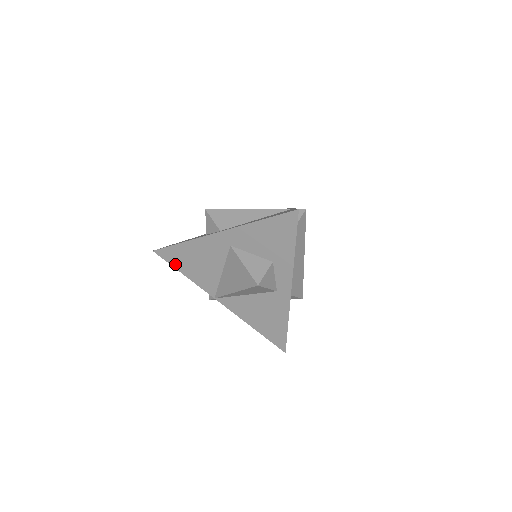
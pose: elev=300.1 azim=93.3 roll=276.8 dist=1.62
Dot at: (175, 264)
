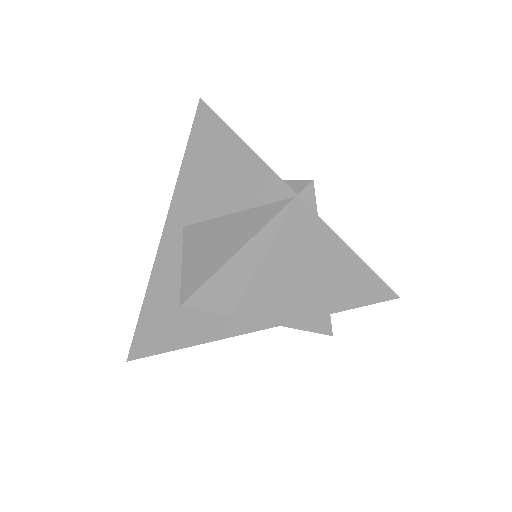
Dot at: occluded
